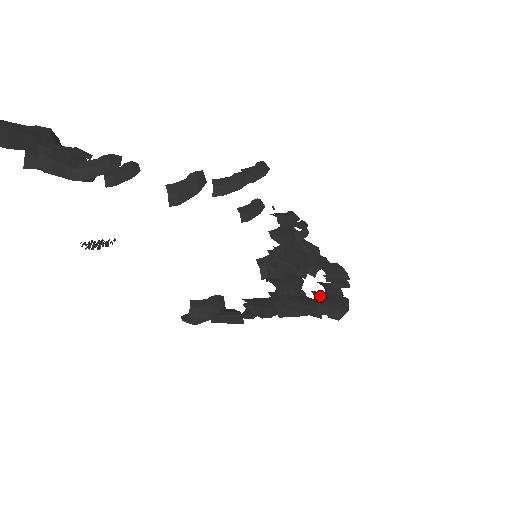
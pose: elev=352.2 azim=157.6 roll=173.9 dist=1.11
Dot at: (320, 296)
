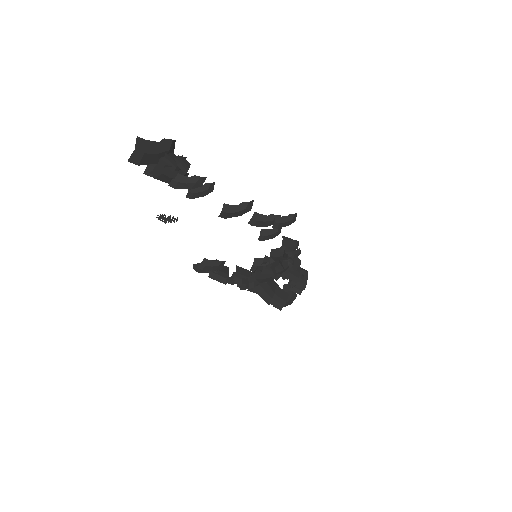
Dot at: (279, 292)
